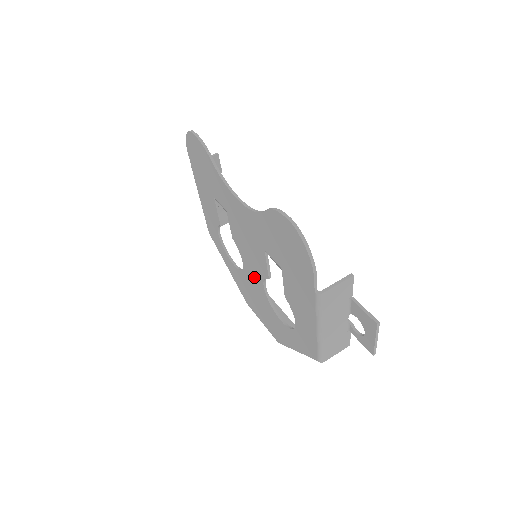
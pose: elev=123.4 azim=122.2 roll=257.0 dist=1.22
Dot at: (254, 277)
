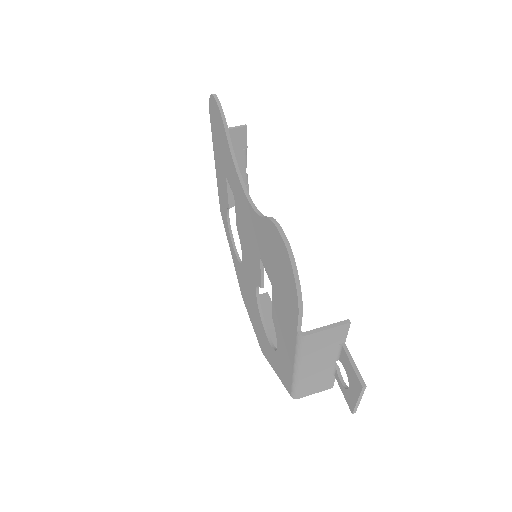
Dot at: (250, 277)
